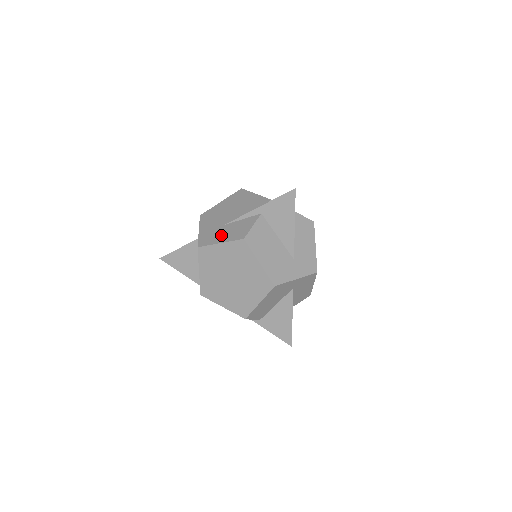
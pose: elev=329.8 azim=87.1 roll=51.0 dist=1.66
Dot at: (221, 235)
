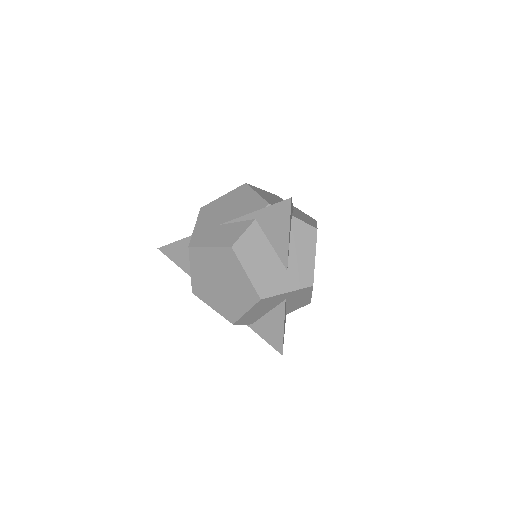
Dot at: (212, 237)
